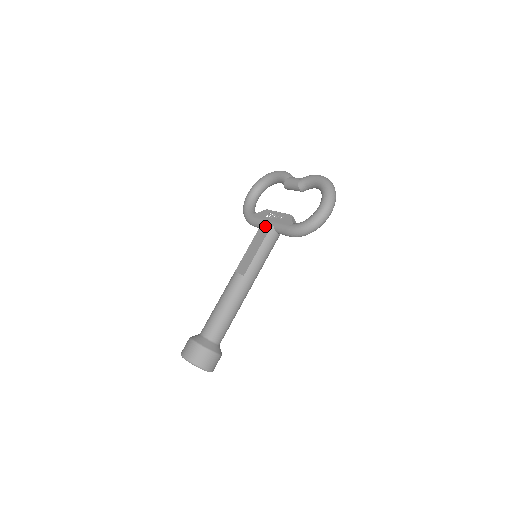
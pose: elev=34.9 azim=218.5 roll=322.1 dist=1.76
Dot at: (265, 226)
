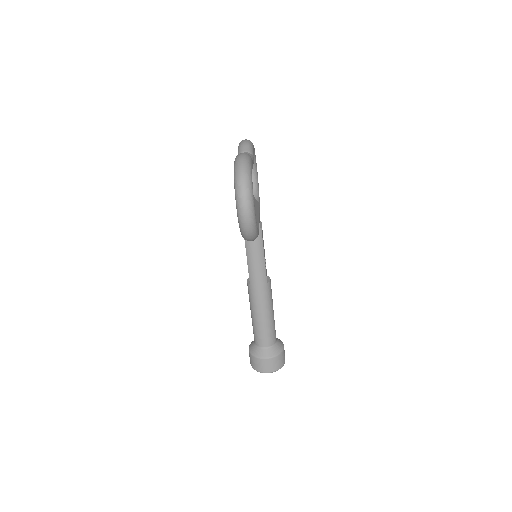
Dot at: occluded
